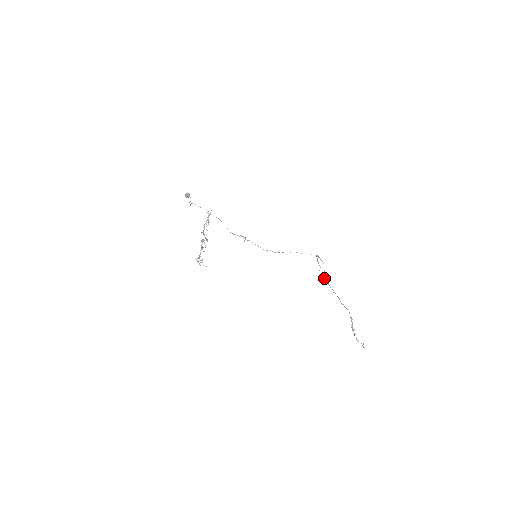
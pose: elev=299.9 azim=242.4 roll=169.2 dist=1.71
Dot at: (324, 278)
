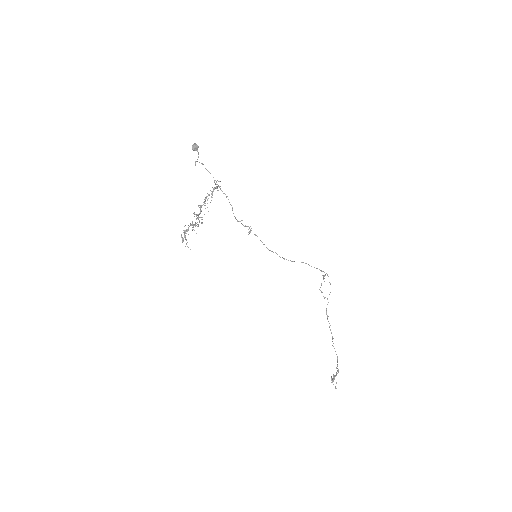
Dot at: occluded
